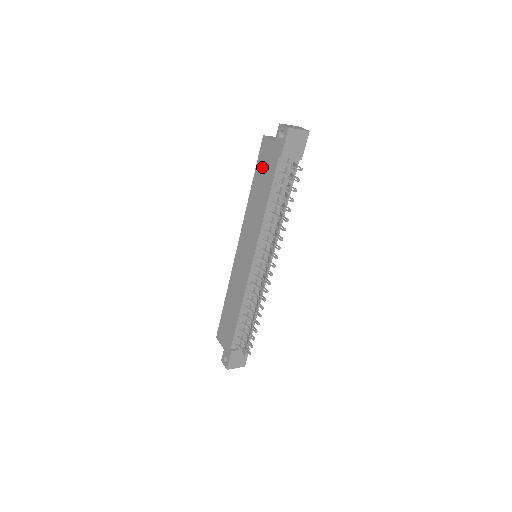
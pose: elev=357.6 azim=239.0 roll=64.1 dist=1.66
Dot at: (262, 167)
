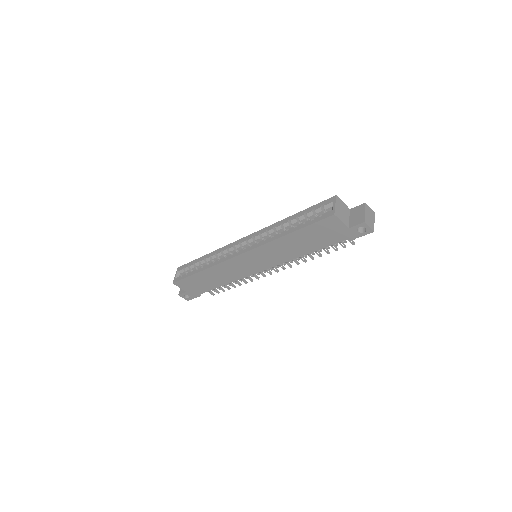
Dot at: (317, 232)
